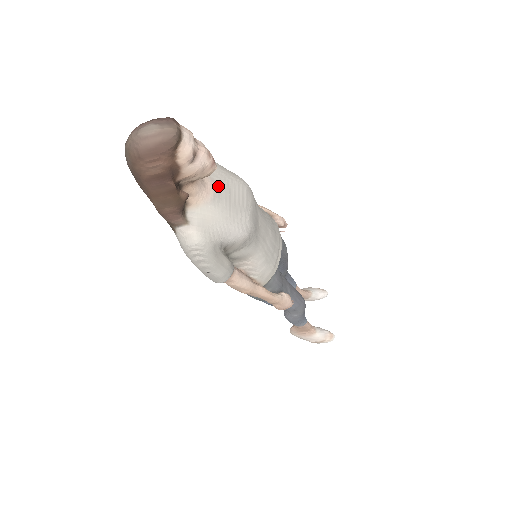
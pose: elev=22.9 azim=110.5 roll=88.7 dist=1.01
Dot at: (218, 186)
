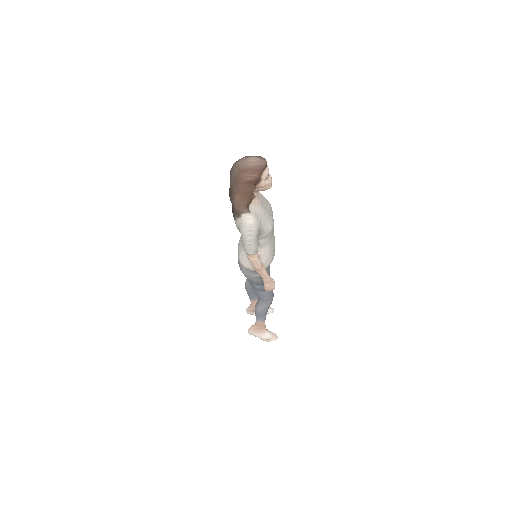
Dot at: (262, 200)
